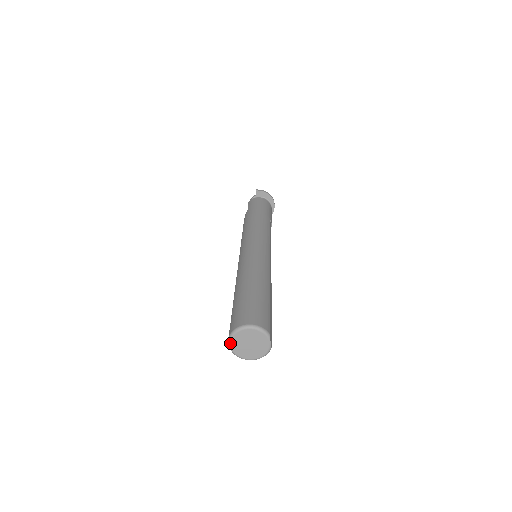
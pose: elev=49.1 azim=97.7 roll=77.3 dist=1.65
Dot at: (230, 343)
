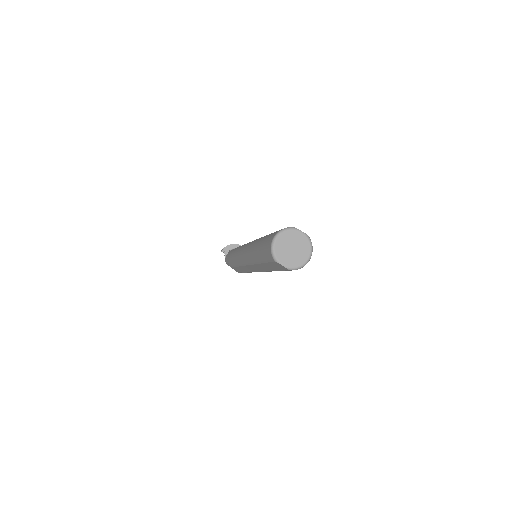
Dot at: (280, 263)
